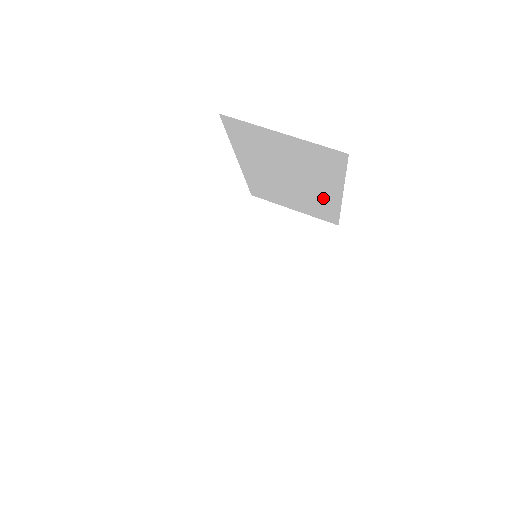
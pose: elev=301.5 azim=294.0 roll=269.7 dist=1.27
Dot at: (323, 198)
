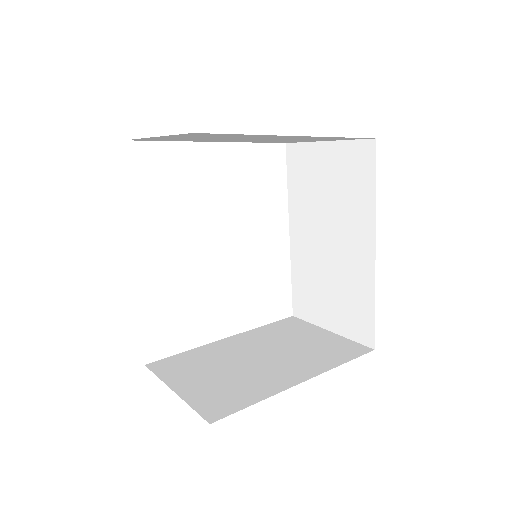
Dot at: (358, 269)
